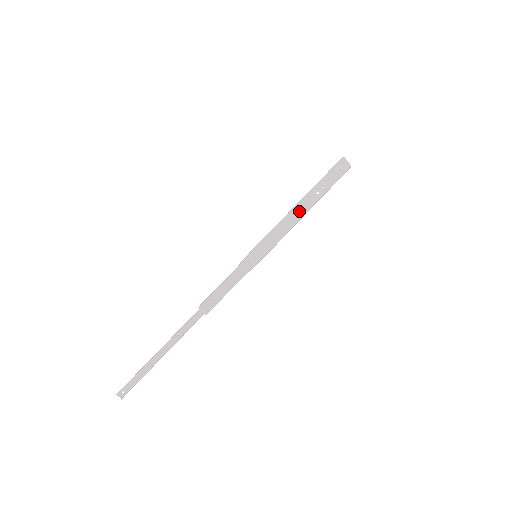
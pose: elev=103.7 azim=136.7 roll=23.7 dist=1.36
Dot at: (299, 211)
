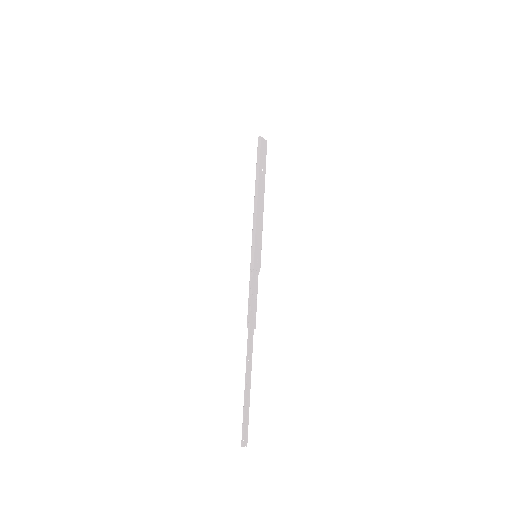
Dot at: (260, 199)
